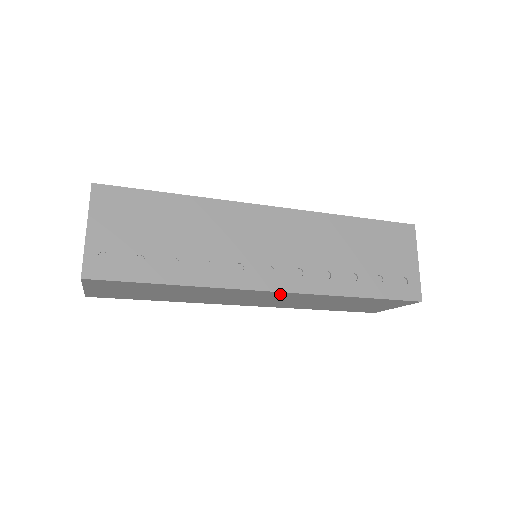
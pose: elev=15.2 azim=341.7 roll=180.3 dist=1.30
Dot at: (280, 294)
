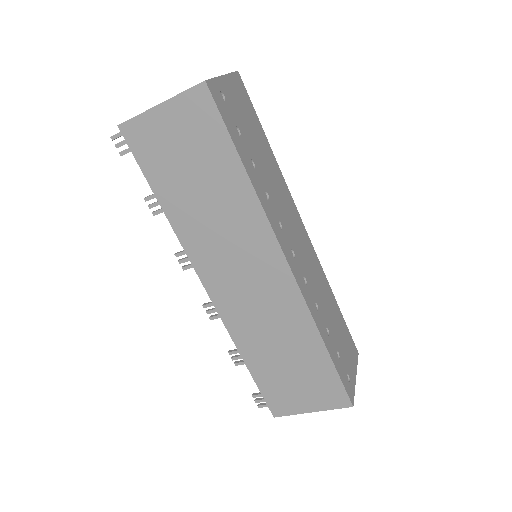
Dot at: (283, 280)
